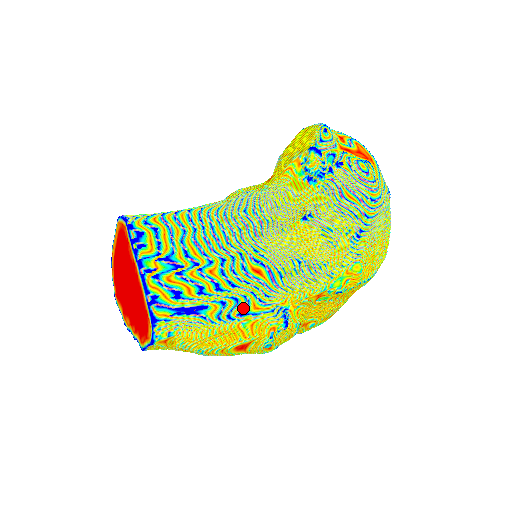
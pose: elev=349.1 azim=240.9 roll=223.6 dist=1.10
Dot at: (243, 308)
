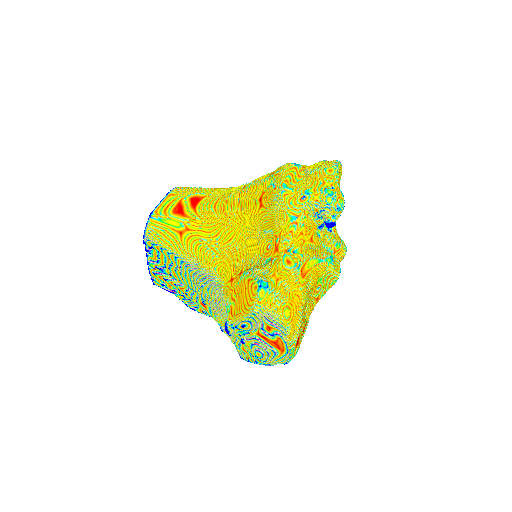
Dot at: (195, 307)
